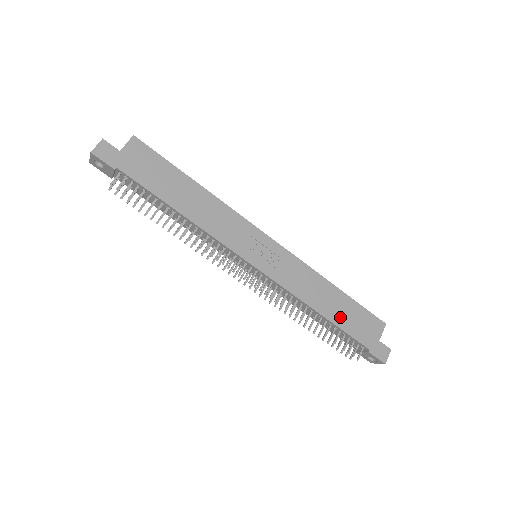
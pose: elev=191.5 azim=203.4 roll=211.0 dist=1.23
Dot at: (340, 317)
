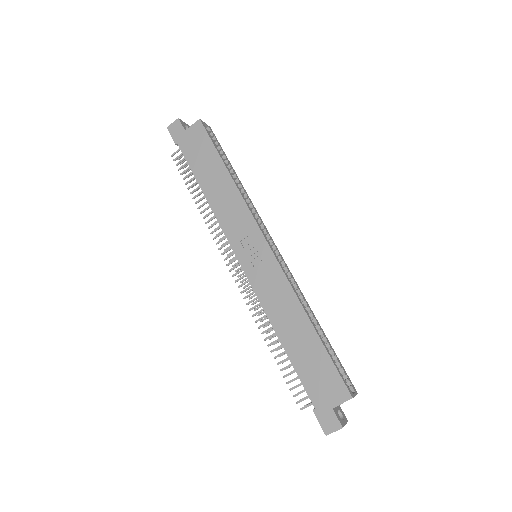
Dot at: (299, 356)
